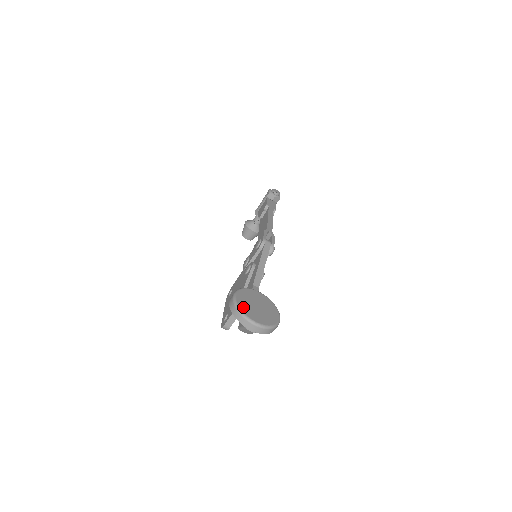
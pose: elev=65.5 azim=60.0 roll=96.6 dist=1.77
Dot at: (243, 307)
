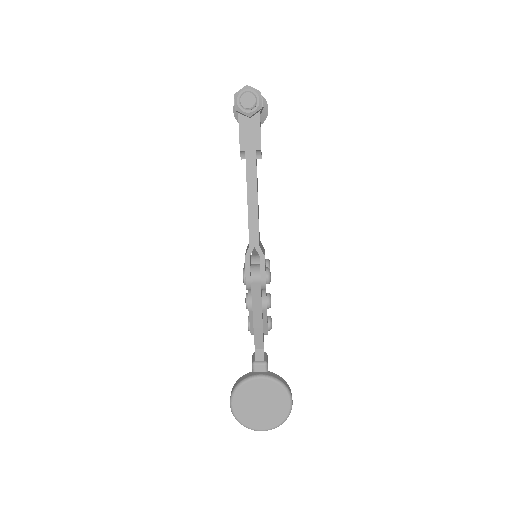
Dot at: (243, 418)
